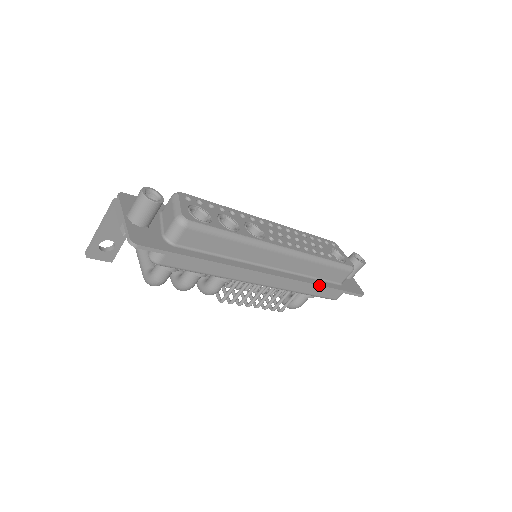
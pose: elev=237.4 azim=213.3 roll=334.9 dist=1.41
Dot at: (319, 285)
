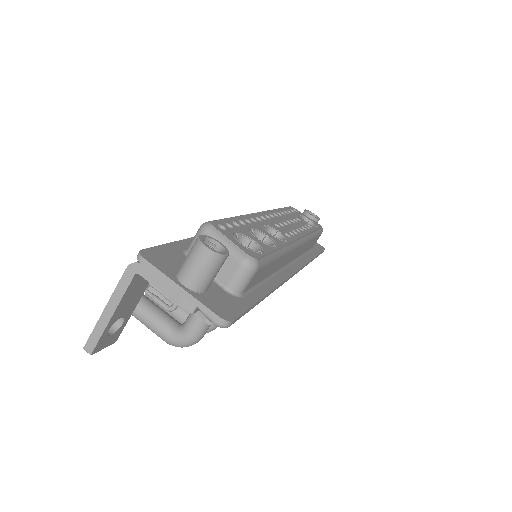
Dot at: (311, 260)
